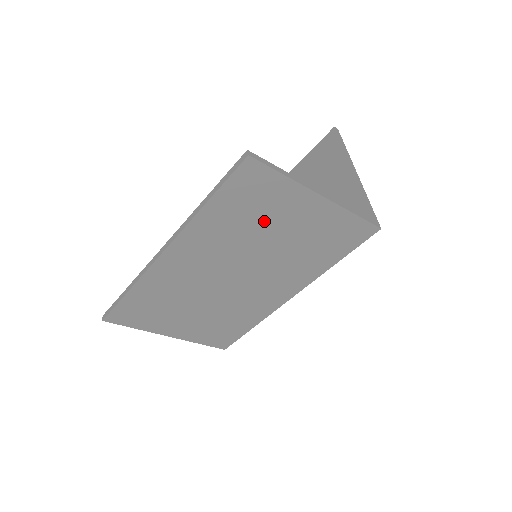
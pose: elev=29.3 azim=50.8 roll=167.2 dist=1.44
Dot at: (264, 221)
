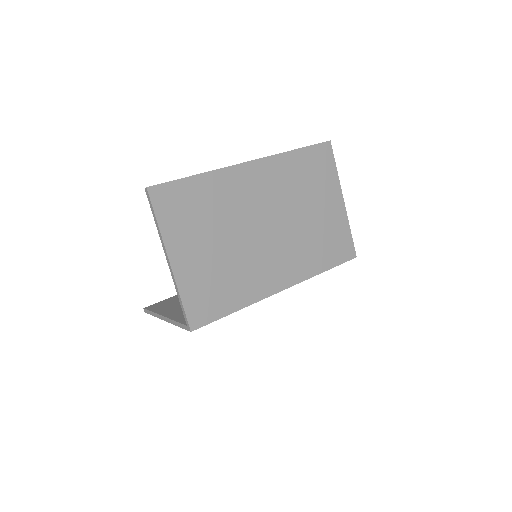
Dot at: (312, 191)
